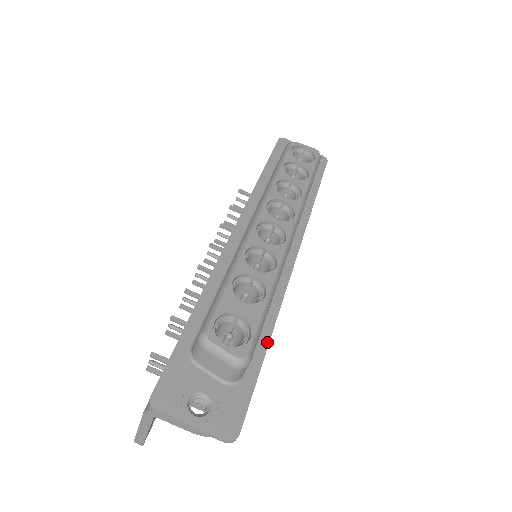
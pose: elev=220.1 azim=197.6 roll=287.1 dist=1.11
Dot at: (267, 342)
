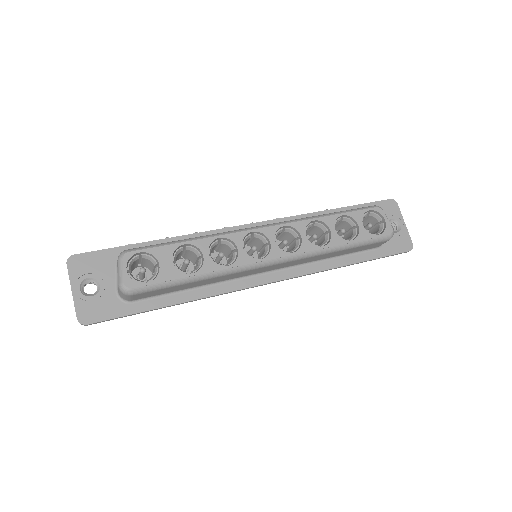
Dot at: (173, 303)
